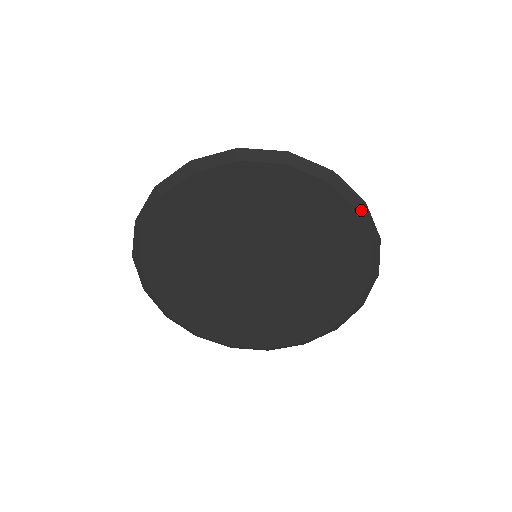
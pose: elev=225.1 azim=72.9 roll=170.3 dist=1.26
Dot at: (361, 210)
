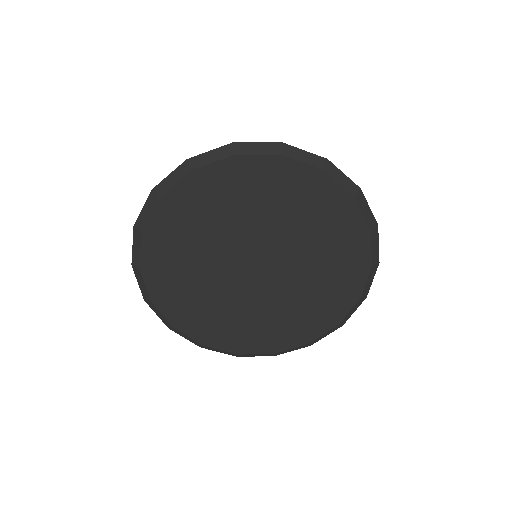
Dot at: (284, 152)
